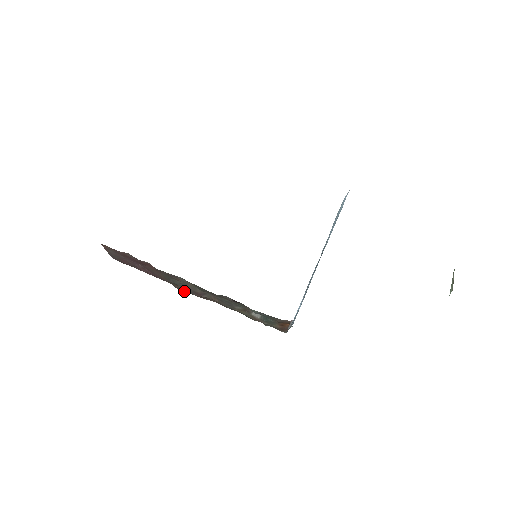
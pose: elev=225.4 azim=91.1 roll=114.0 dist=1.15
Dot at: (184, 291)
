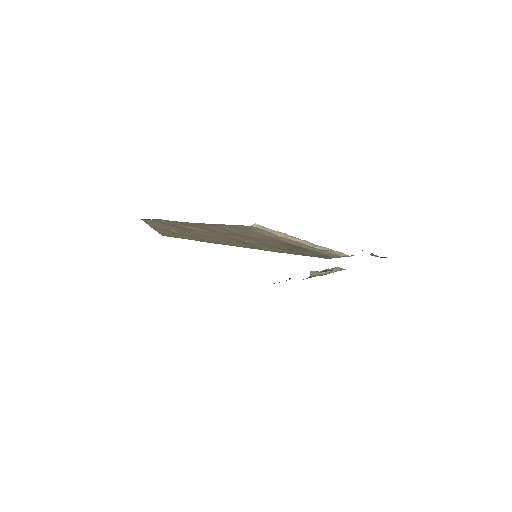
Dot at: occluded
